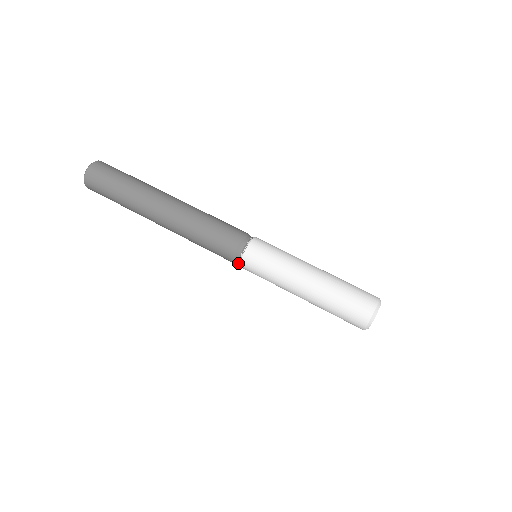
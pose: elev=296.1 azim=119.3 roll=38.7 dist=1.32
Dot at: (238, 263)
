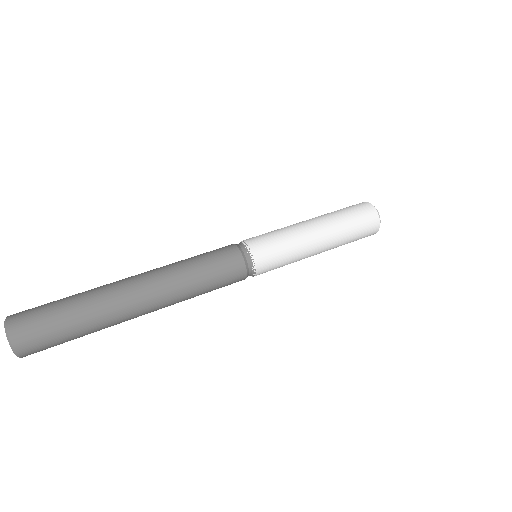
Dot at: occluded
